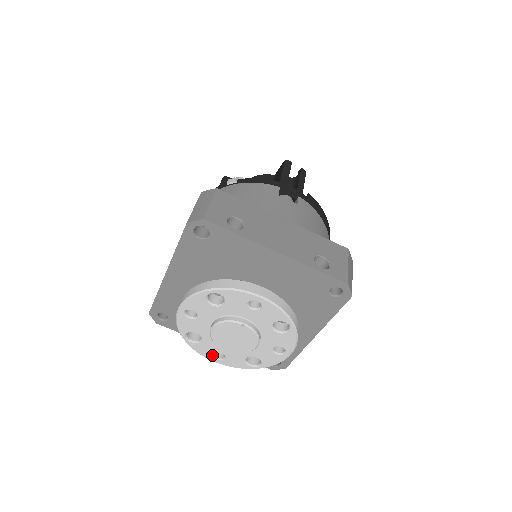
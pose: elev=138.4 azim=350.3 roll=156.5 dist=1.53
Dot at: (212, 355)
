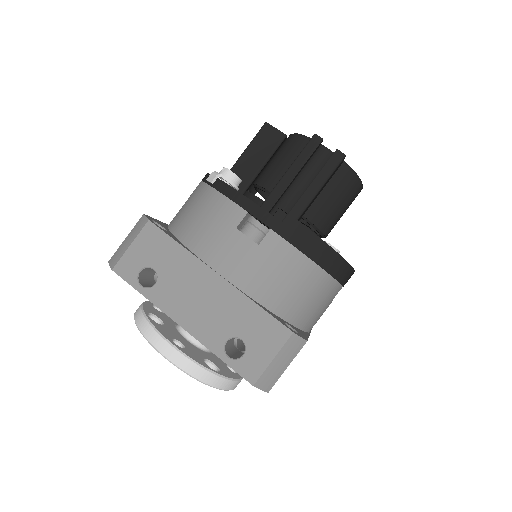
Dot at: occluded
